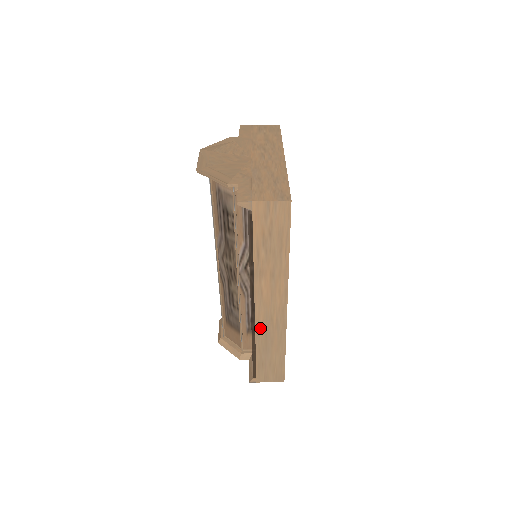
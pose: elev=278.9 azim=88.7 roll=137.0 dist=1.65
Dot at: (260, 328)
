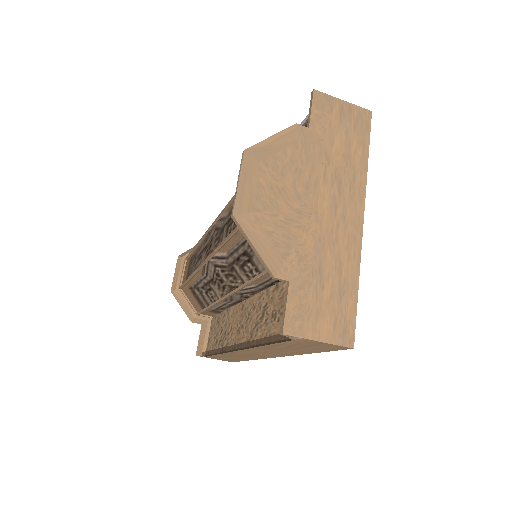
Dot at: (233, 353)
